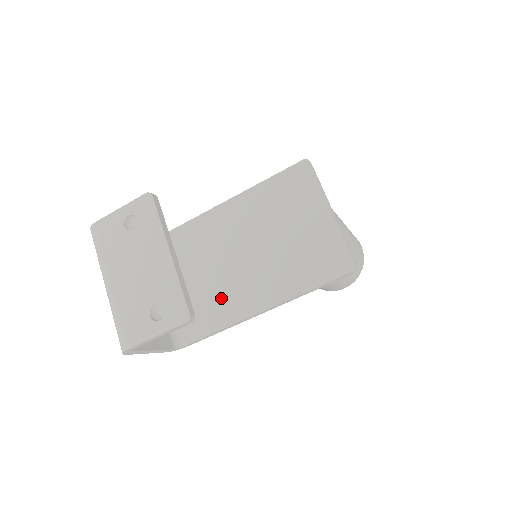
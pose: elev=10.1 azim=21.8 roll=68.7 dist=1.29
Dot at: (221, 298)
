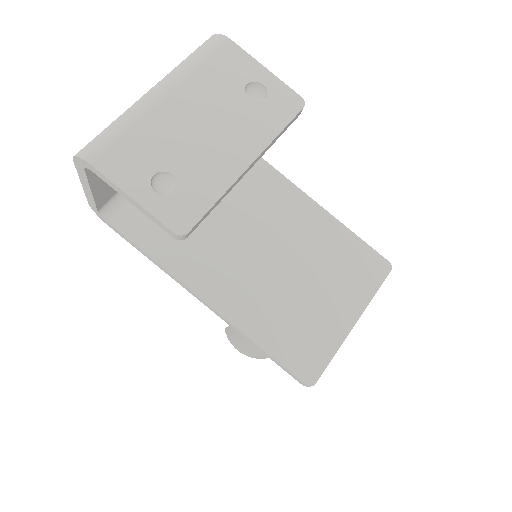
Dot at: (193, 242)
